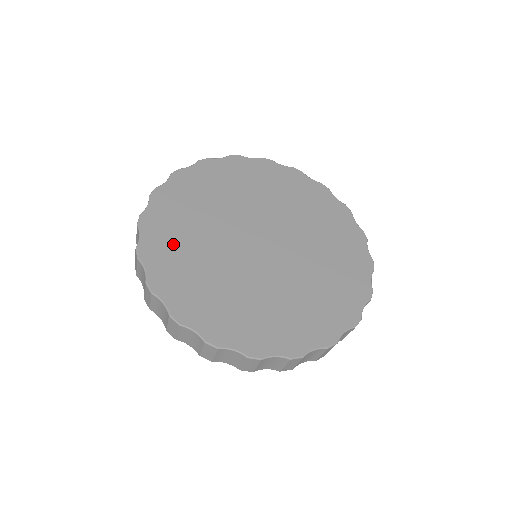
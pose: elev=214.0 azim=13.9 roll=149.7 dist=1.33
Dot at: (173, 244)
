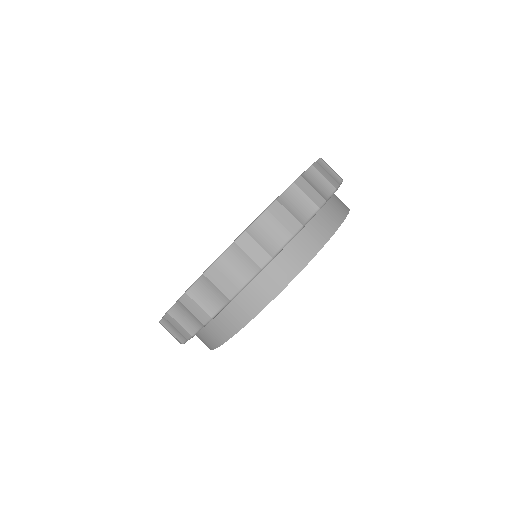
Dot at: occluded
